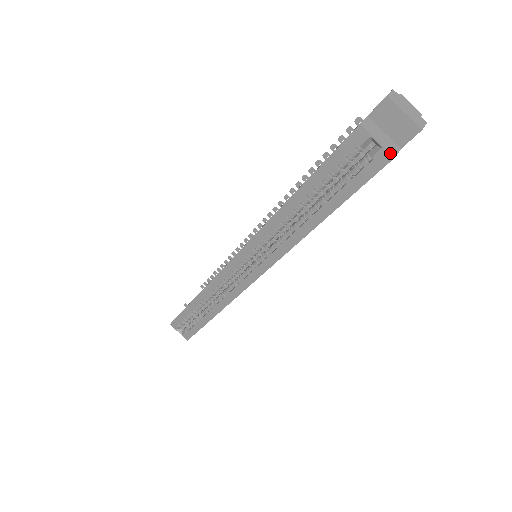
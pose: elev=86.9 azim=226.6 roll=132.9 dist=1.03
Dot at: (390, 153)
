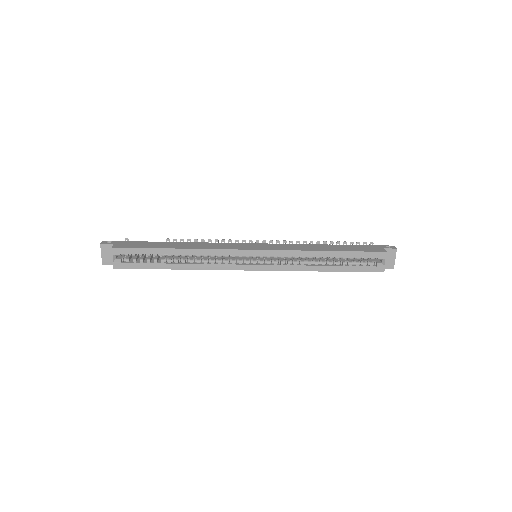
Dot at: occluded
